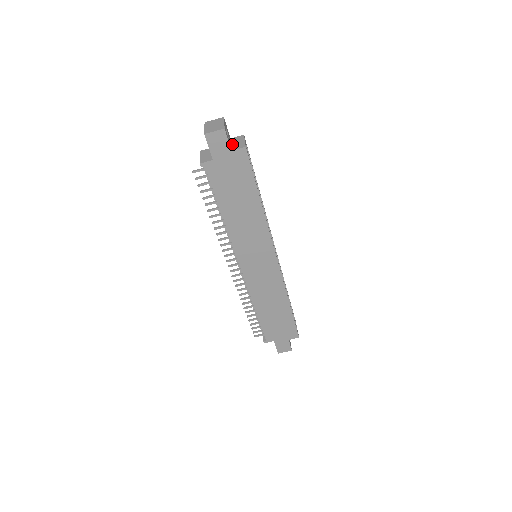
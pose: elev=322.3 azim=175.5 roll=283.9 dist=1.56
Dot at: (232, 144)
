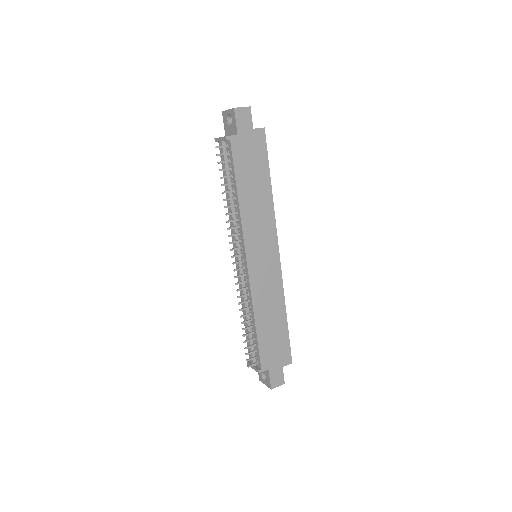
Dot at: occluded
